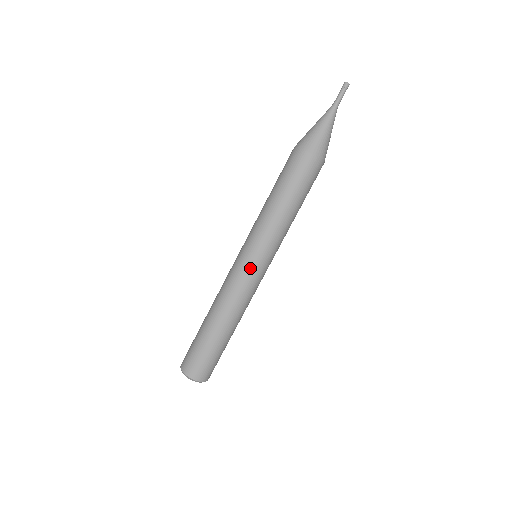
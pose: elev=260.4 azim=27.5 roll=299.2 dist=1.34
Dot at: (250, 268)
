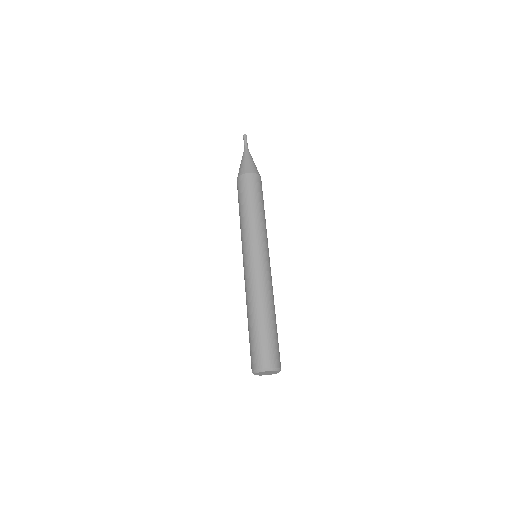
Dot at: (245, 262)
